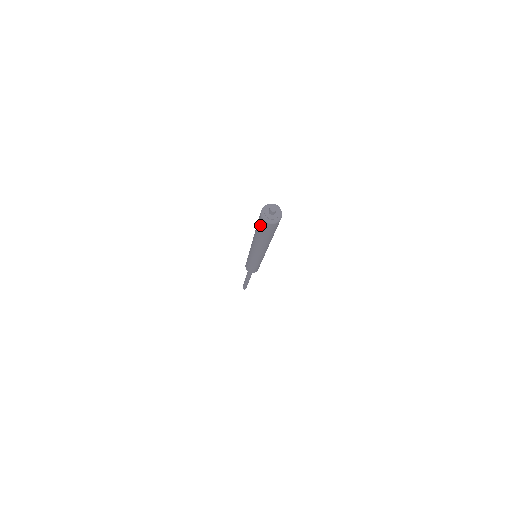
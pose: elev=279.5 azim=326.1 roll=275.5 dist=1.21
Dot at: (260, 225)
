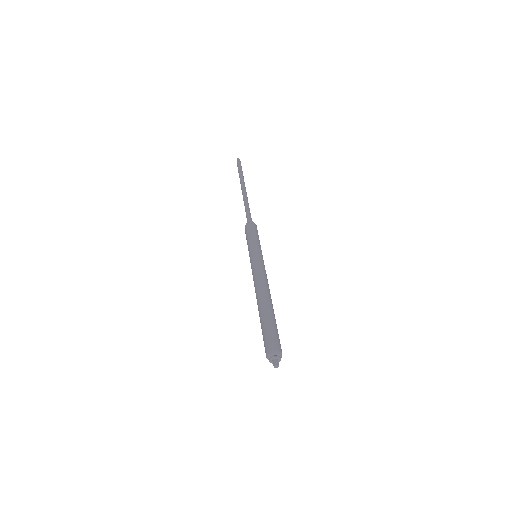
Dot at: occluded
